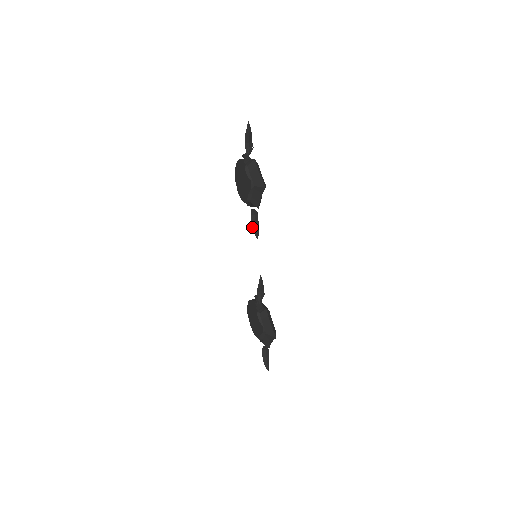
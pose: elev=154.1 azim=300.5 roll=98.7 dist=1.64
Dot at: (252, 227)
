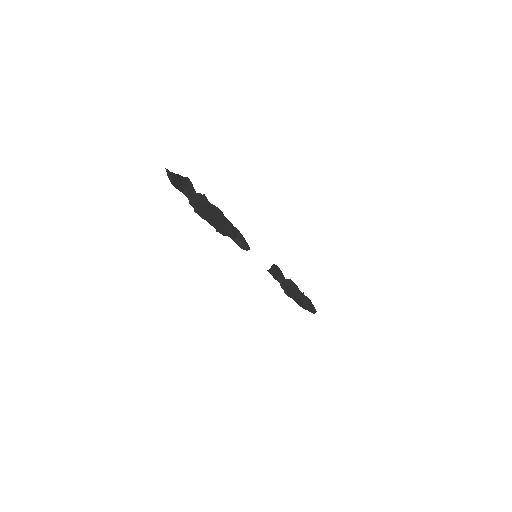
Dot at: occluded
